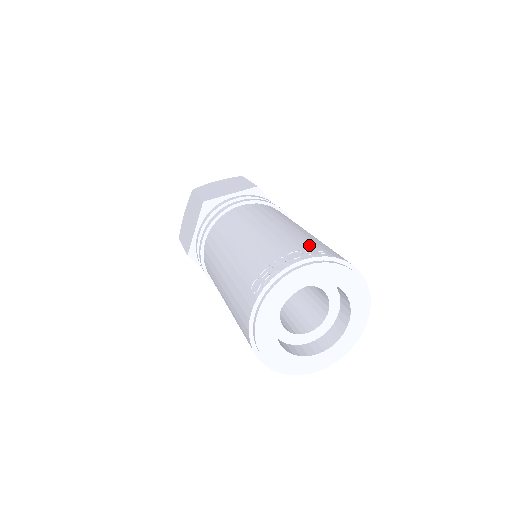
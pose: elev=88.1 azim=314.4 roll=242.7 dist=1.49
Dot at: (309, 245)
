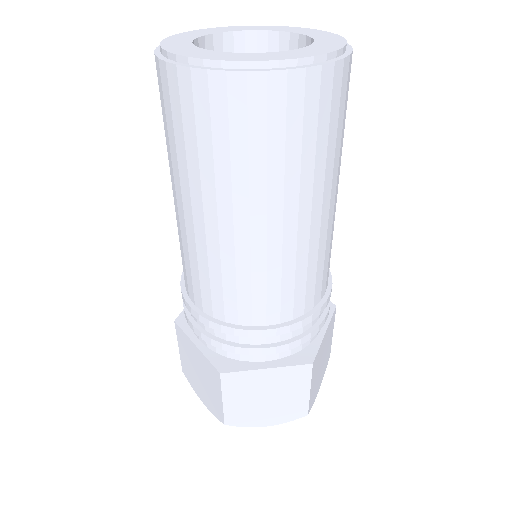
Dot at: occluded
